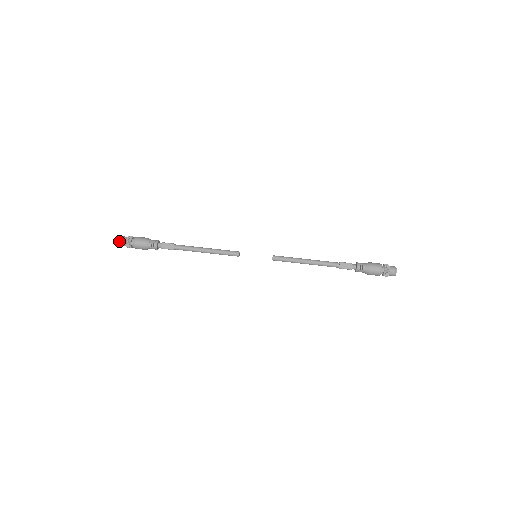
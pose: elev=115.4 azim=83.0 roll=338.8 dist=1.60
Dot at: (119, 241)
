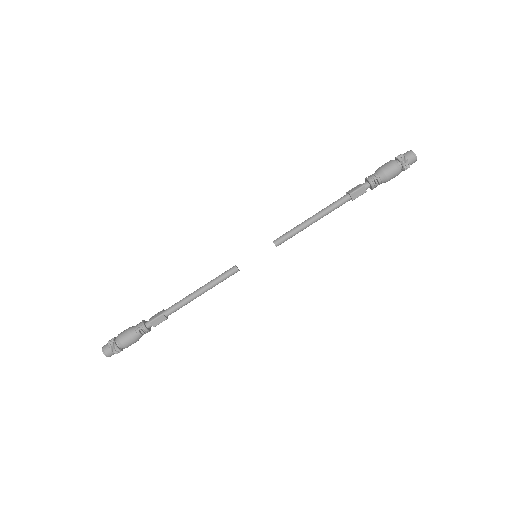
Dot at: occluded
